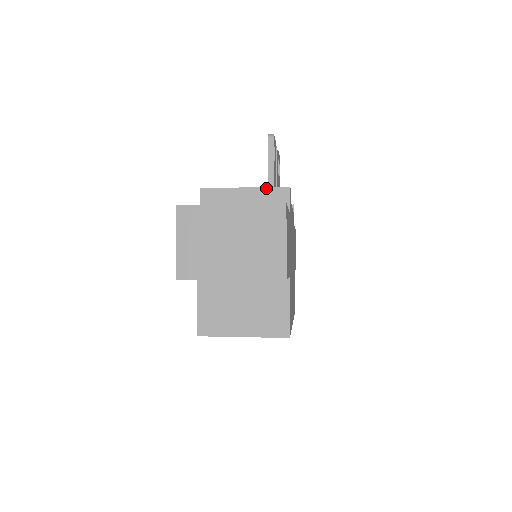
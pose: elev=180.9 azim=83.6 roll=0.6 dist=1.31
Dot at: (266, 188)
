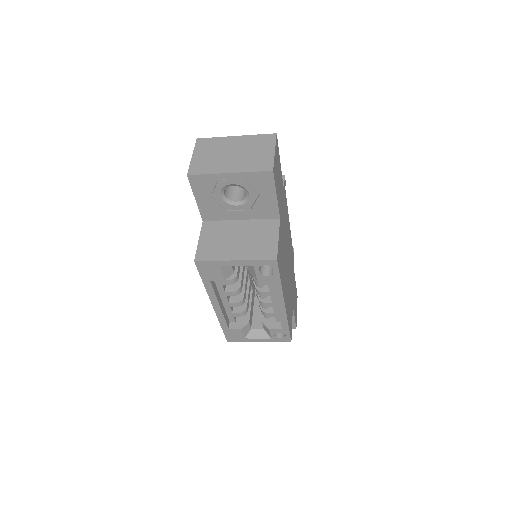
Dot at: occluded
